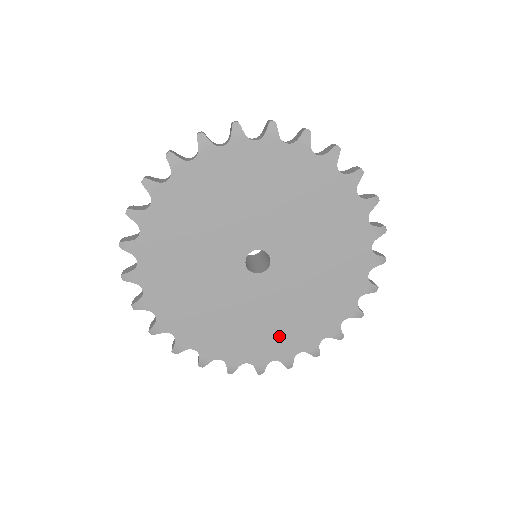
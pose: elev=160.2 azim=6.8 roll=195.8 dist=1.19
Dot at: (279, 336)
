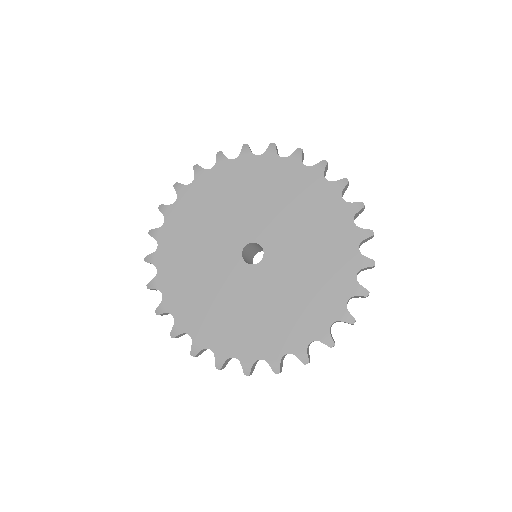
Dot at: (267, 332)
